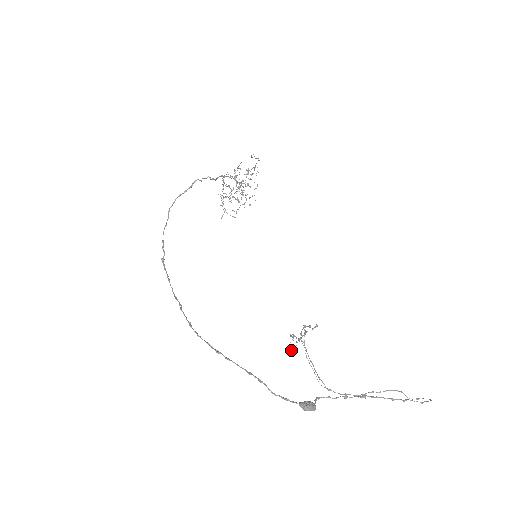
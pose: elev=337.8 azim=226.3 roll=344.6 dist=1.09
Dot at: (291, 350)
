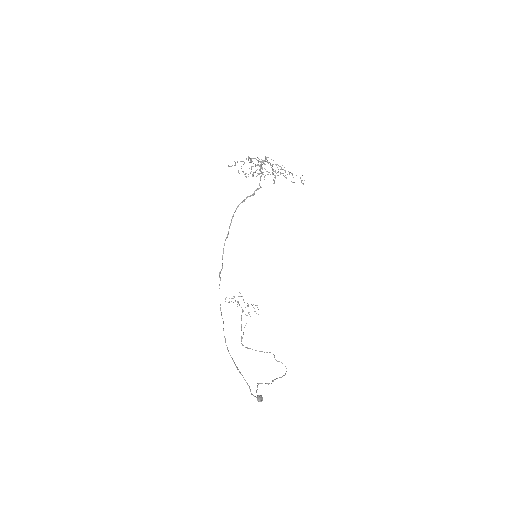
Dot at: occluded
